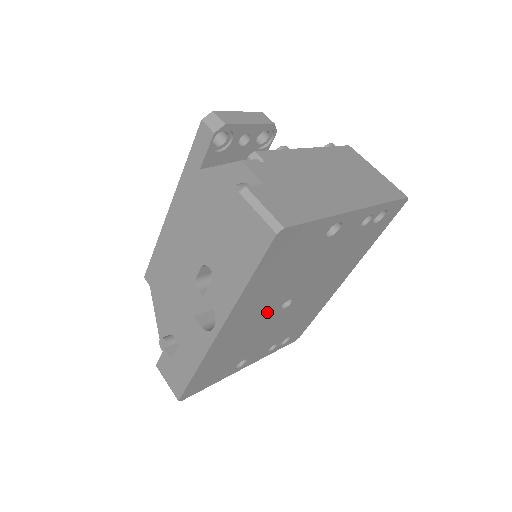
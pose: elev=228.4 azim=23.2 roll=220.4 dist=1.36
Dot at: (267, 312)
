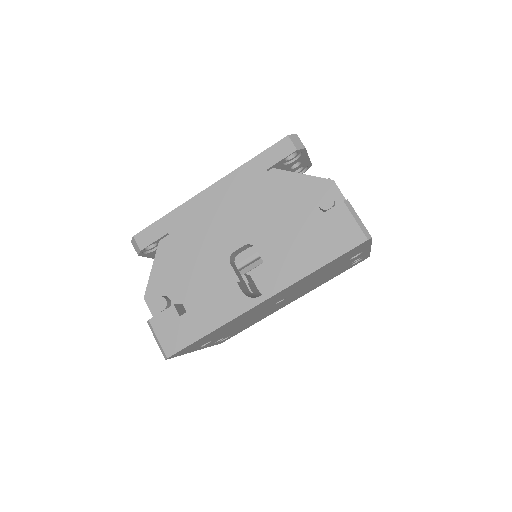
Dot at: (275, 301)
